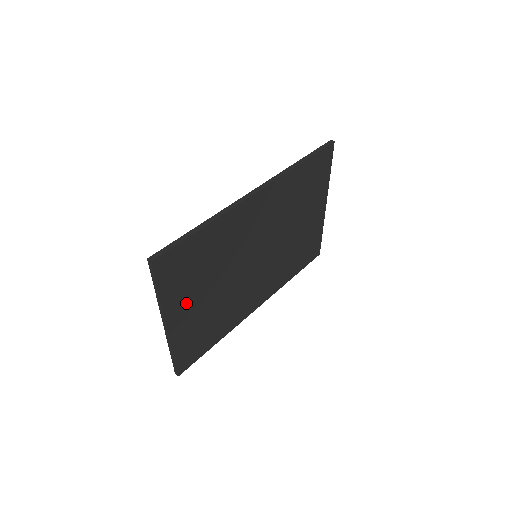
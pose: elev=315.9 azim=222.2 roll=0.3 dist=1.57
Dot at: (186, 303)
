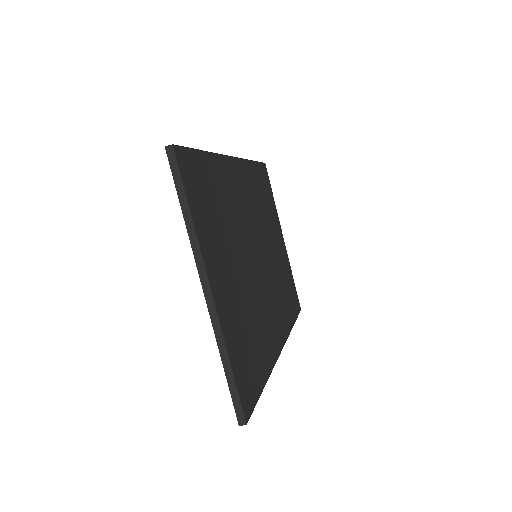
Dot at: (219, 263)
